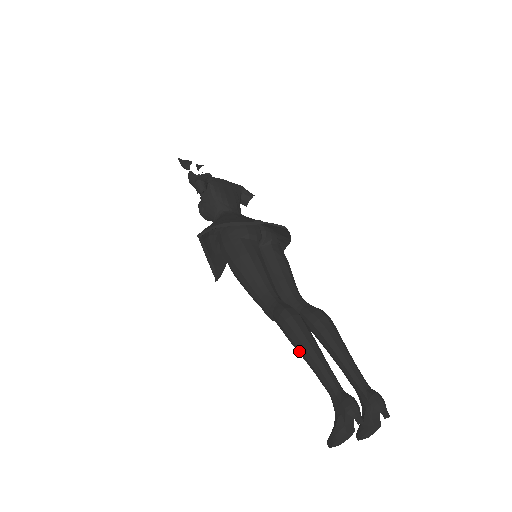
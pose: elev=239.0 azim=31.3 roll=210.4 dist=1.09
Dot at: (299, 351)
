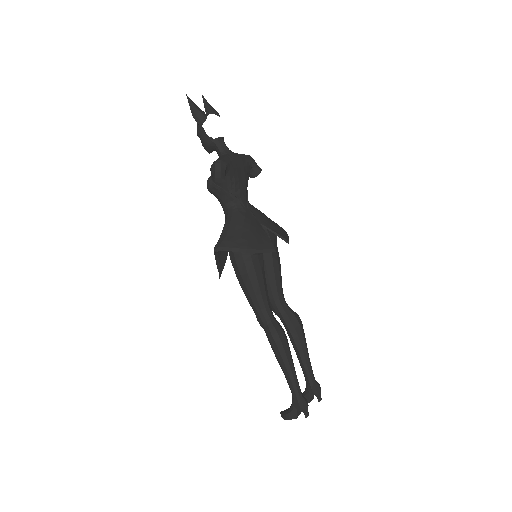
Dot at: (279, 362)
